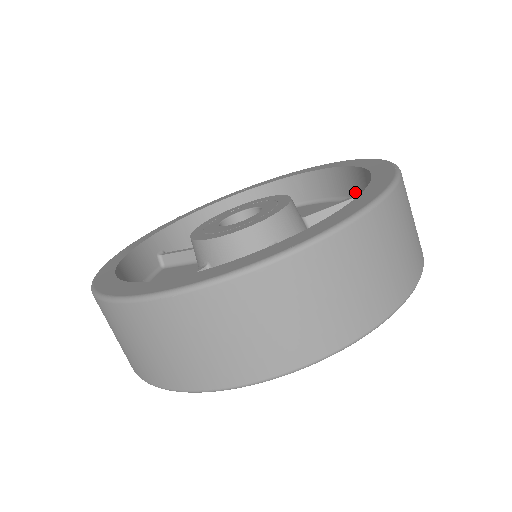
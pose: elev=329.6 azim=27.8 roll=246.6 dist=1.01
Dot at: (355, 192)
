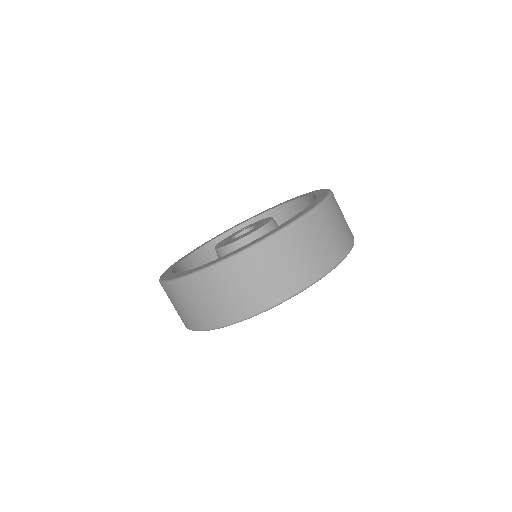
Dot at: occluded
